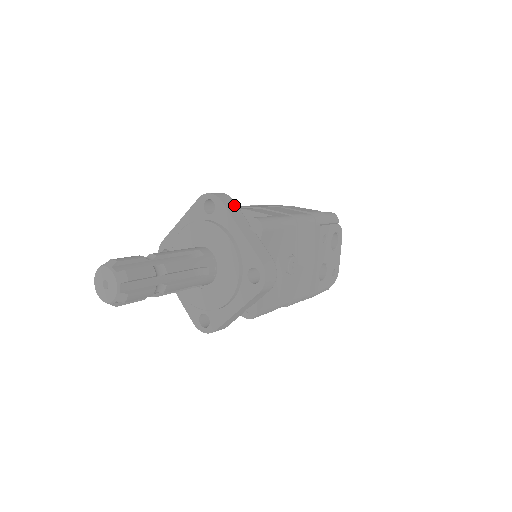
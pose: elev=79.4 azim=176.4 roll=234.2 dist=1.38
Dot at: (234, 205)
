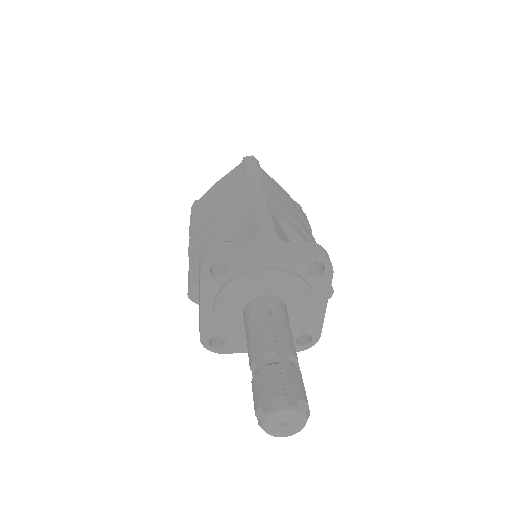
Dot at: occluded
